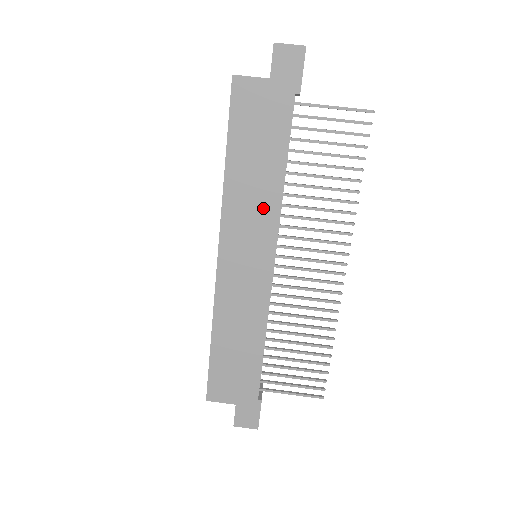
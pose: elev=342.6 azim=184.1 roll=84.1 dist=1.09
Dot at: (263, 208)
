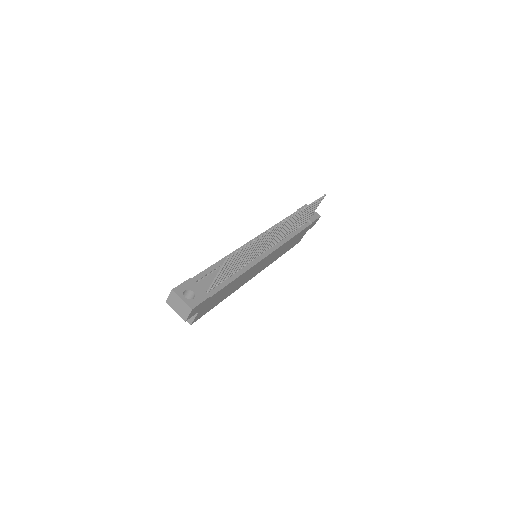
Dot at: (246, 275)
